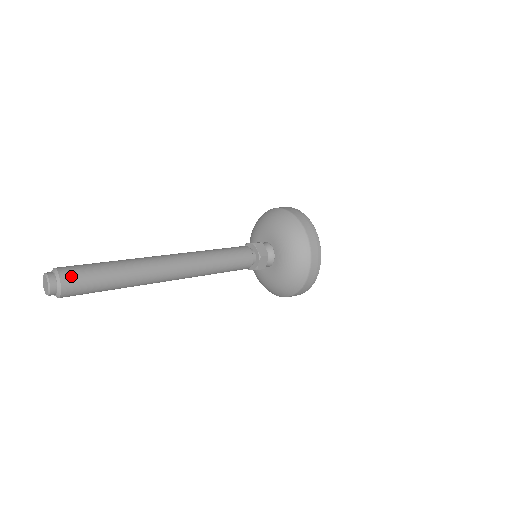
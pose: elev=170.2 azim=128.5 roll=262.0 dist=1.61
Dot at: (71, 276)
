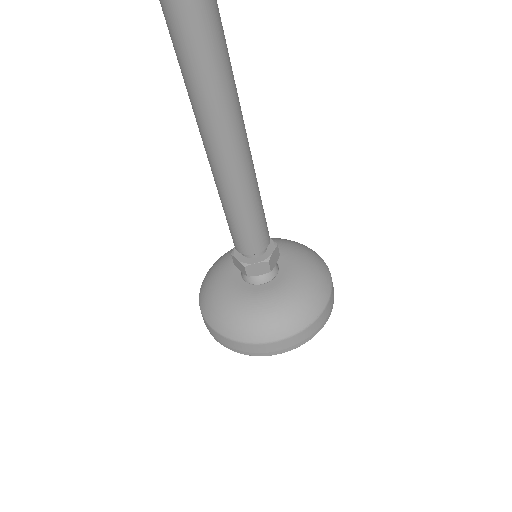
Dot at: out of frame
